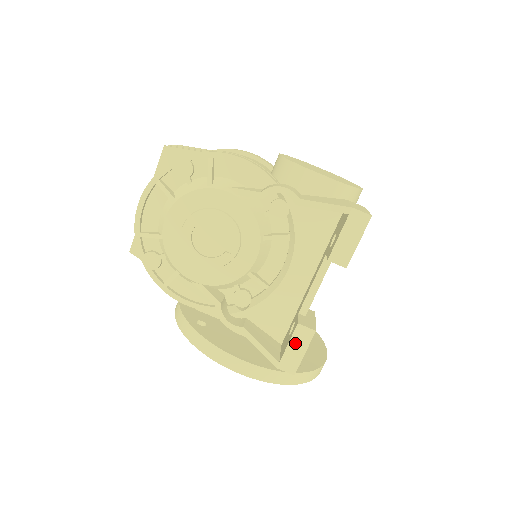
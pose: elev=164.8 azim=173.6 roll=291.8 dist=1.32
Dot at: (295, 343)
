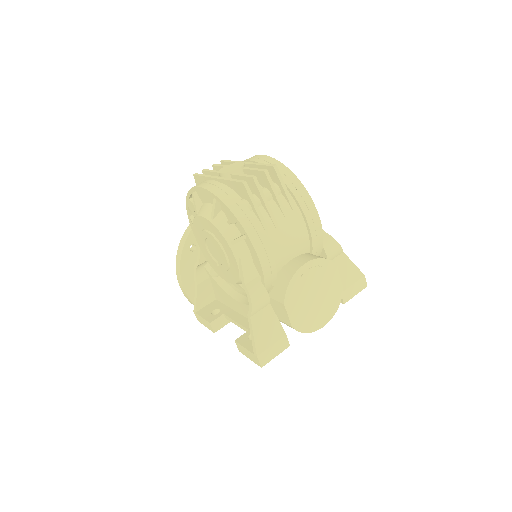
Dot at: (205, 321)
